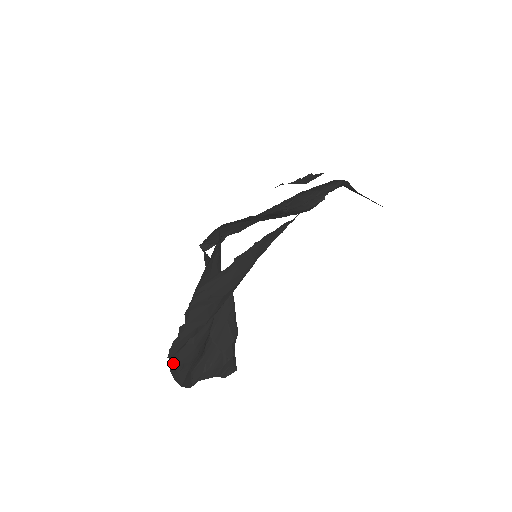
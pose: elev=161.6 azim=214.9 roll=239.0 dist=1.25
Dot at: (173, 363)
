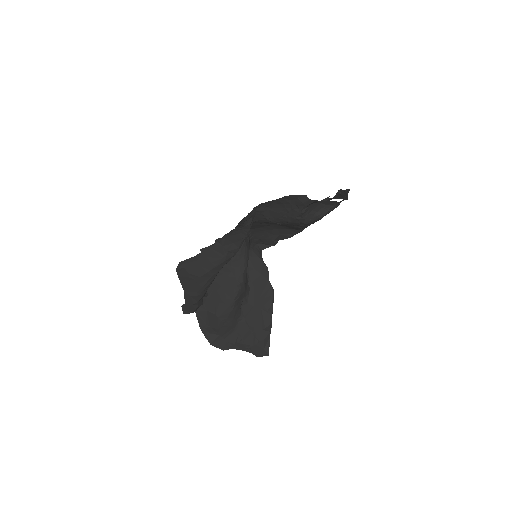
Dot at: (202, 323)
